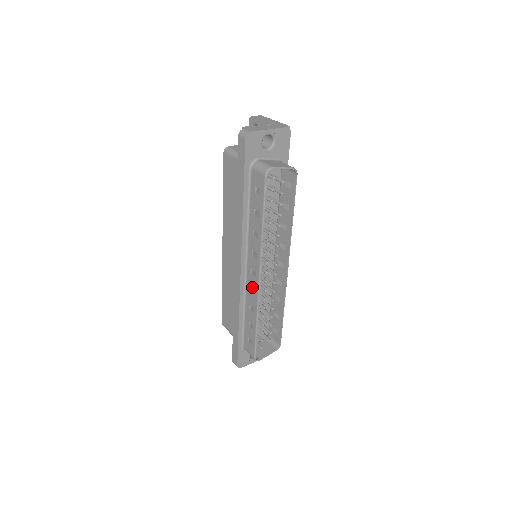
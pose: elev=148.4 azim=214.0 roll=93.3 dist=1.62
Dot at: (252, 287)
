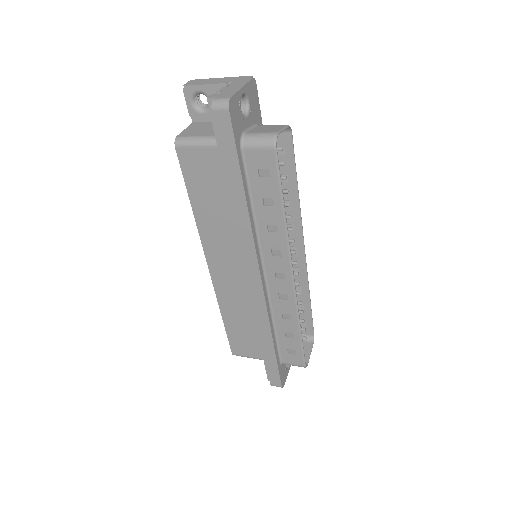
Dot at: (282, 292)
